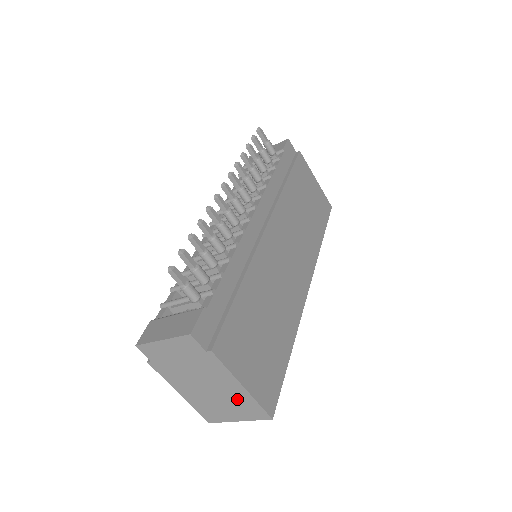
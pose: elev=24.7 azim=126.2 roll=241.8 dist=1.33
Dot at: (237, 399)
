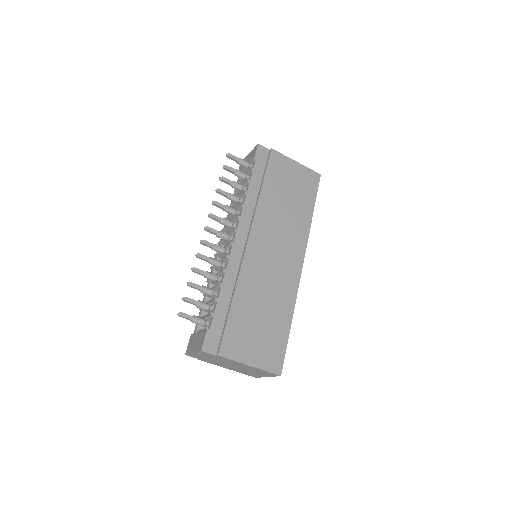
Dot at: (254, 370)
